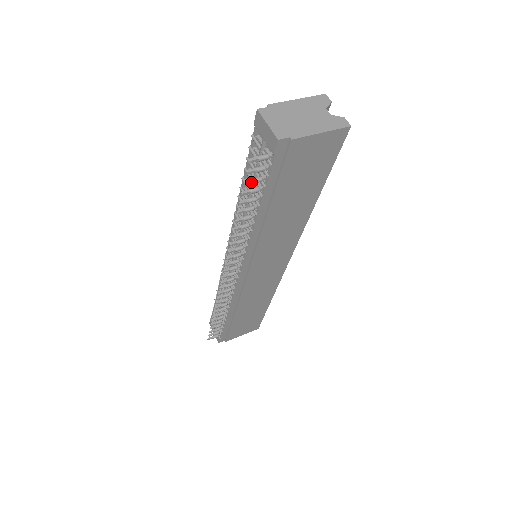
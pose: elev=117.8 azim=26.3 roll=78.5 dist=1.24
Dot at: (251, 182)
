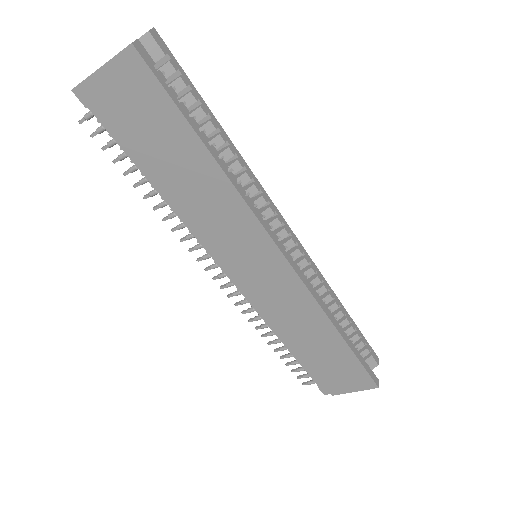
Dot at: (106, 146)
